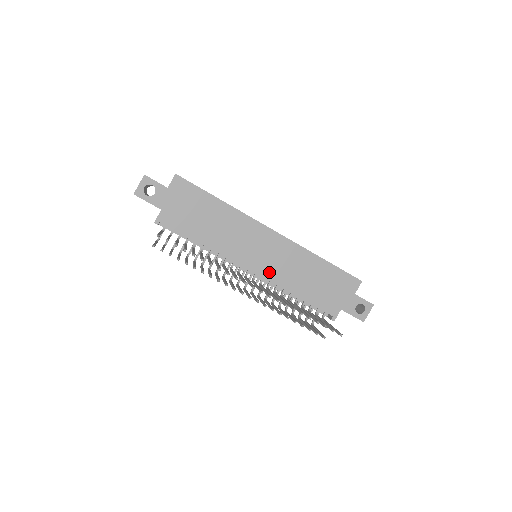
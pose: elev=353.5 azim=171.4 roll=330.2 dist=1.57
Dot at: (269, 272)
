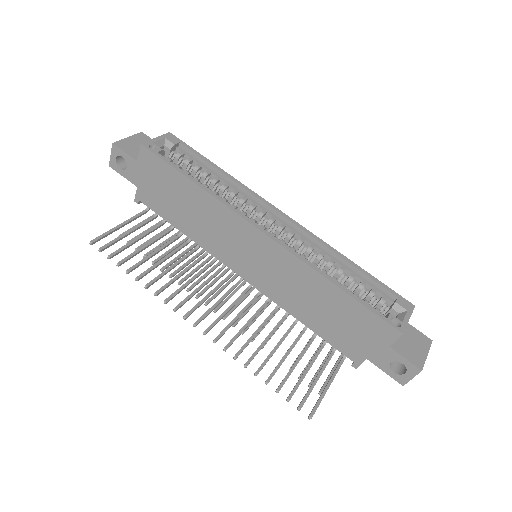
Dot at: (264, 285)
